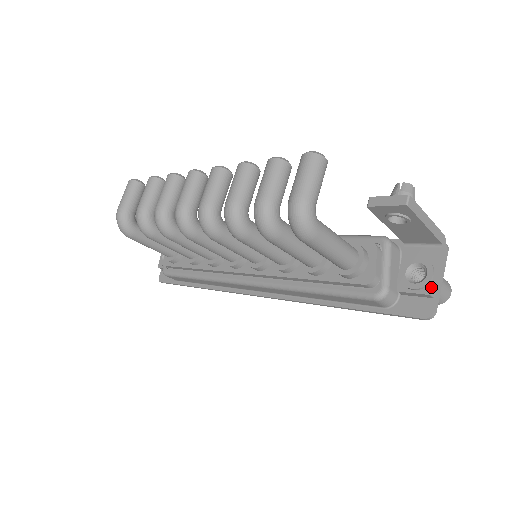
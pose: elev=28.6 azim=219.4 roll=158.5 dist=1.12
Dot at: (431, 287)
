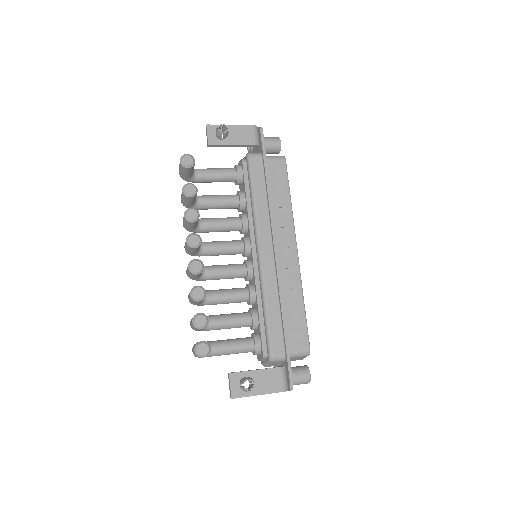
Dot at: occluded
